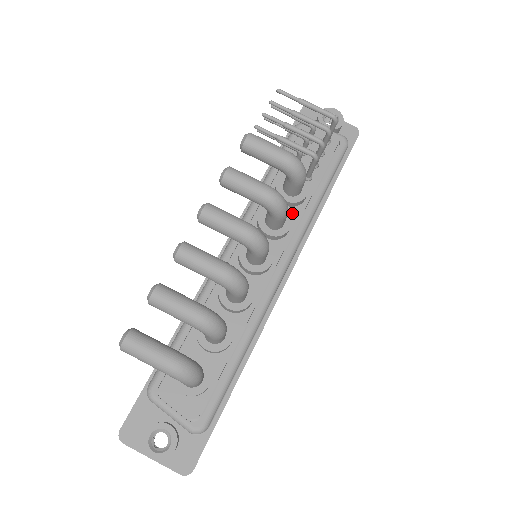
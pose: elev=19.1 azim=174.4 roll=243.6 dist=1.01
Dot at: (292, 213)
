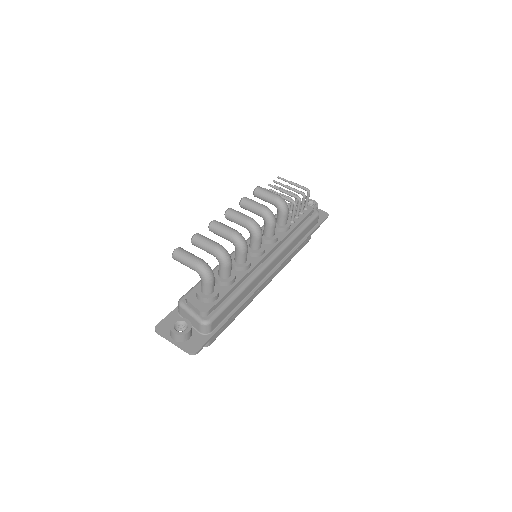
Dot at: (280, 235)
